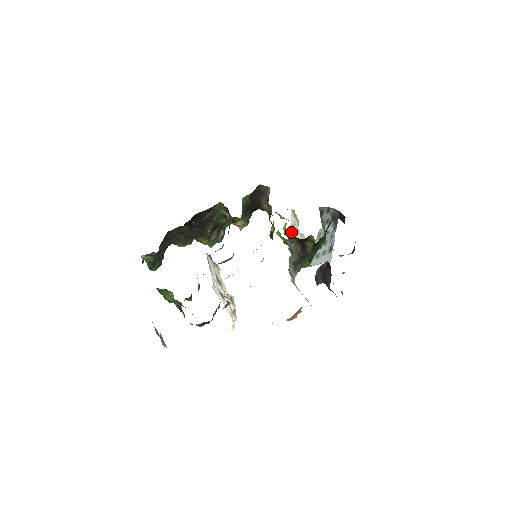
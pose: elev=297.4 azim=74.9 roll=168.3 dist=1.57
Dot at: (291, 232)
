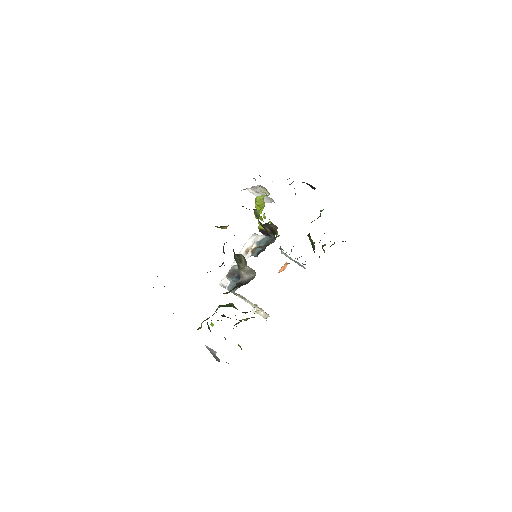
Dot at: occluded
